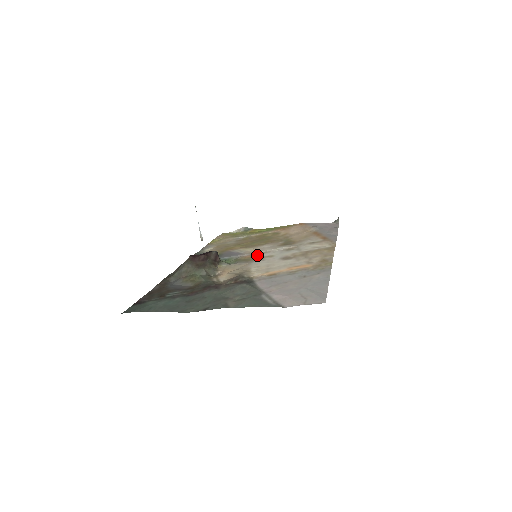
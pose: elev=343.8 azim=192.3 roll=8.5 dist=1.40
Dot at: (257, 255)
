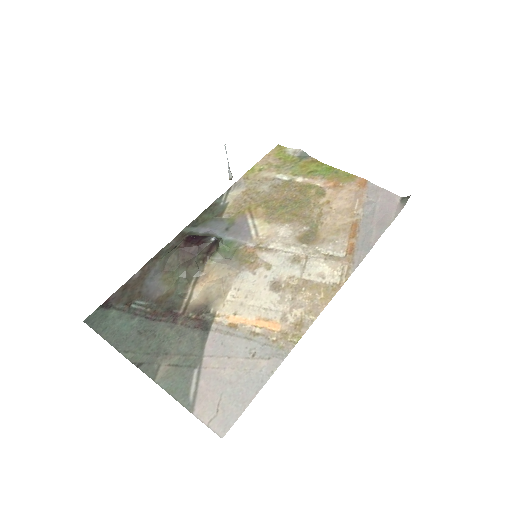
Dot at: (259, 253)
